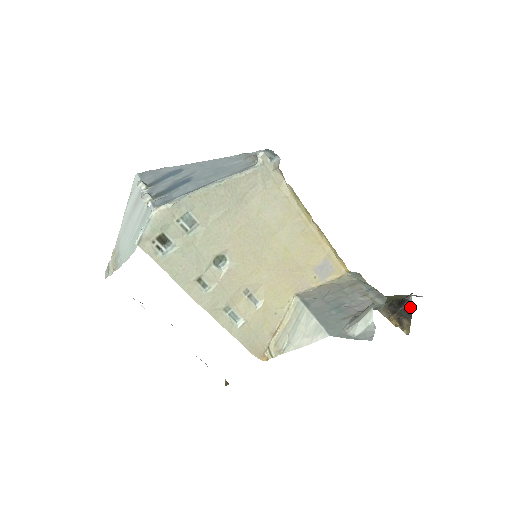
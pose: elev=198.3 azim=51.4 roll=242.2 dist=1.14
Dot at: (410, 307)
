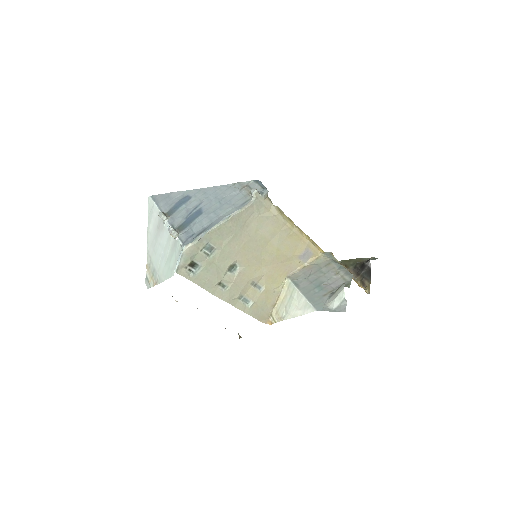
Dot at: (369, 271)
